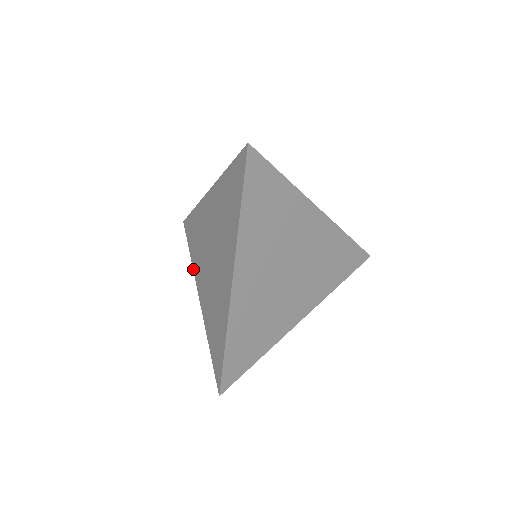
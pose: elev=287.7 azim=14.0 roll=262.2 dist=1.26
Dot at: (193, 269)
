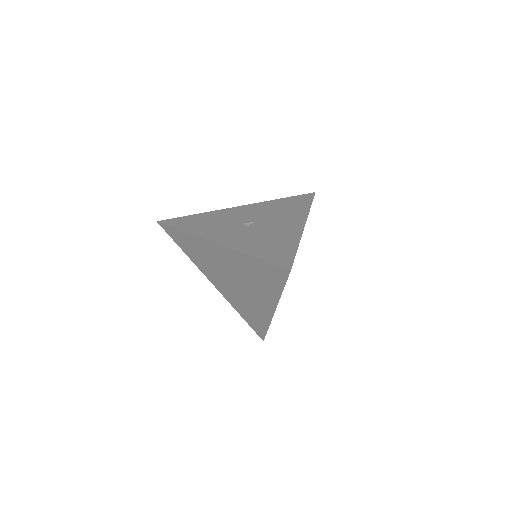
Dot at: occluded
